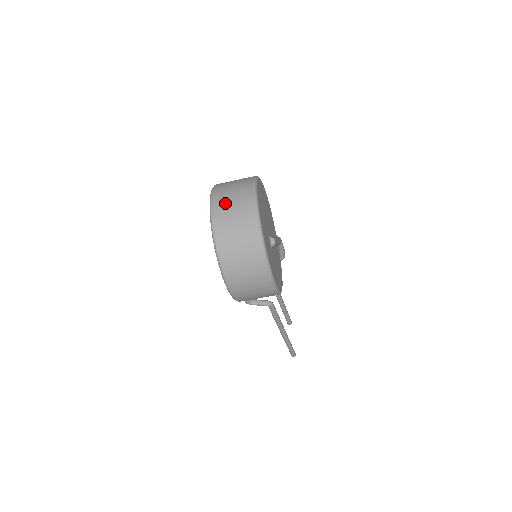
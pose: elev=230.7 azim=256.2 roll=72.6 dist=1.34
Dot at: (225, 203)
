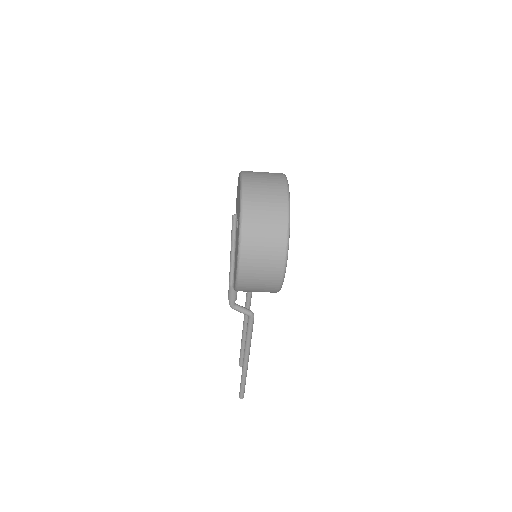
Dot at: (257, 181)
